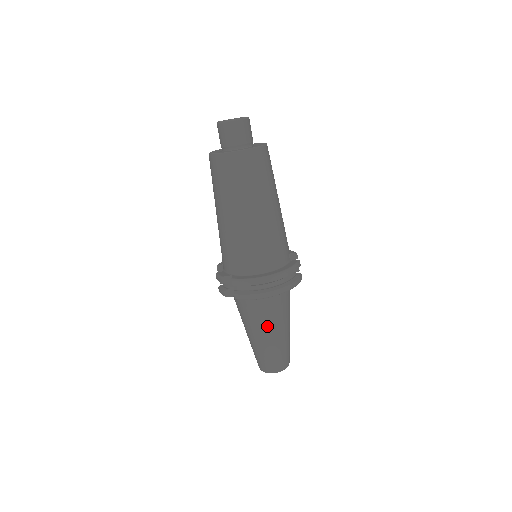
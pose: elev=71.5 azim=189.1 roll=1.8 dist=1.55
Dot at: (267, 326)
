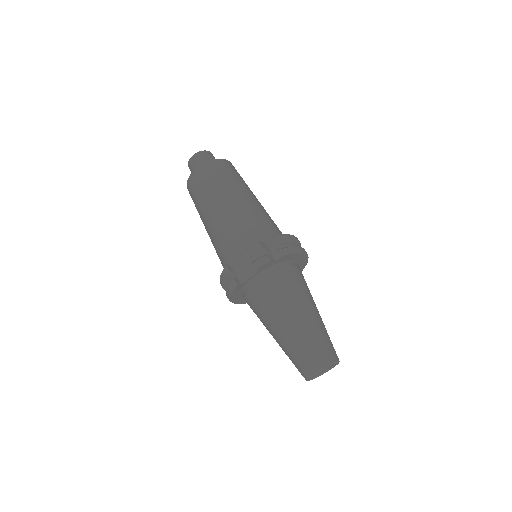
Dot at: (310, 297)
